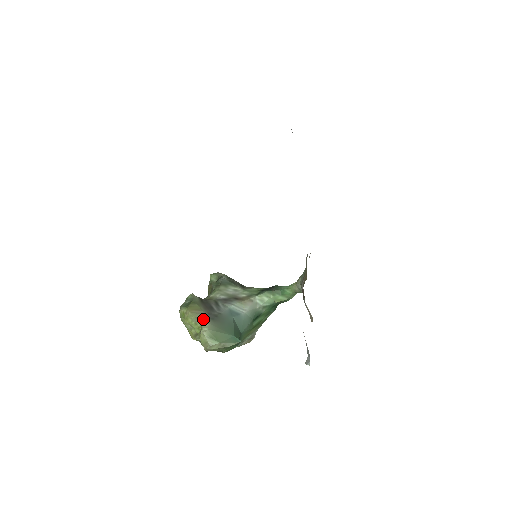
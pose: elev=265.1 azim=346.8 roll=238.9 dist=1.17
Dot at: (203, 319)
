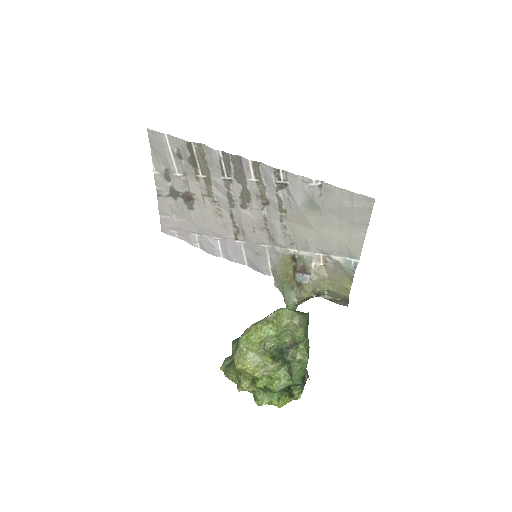
Dot at: (268, 315)
